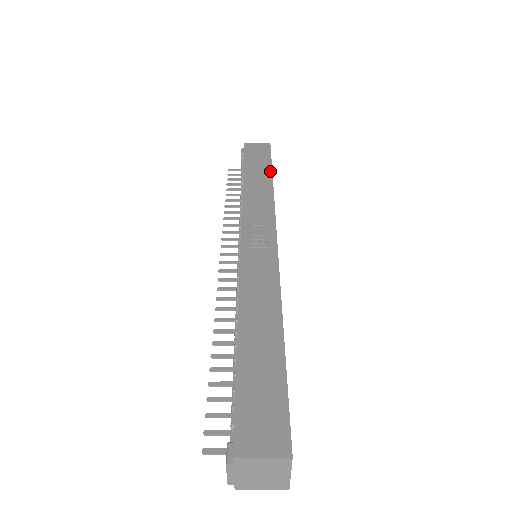
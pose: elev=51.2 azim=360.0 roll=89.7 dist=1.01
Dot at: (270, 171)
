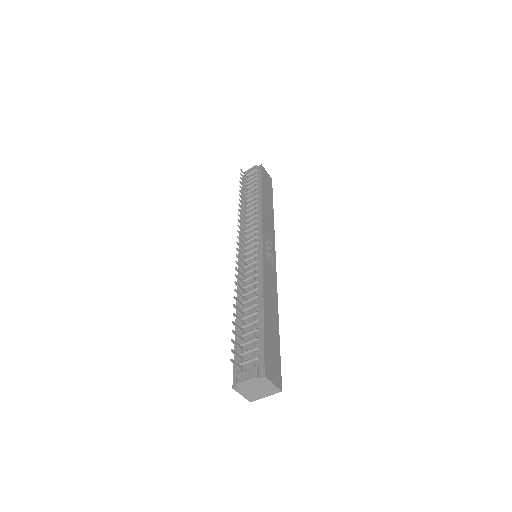
Dot at: occluded
